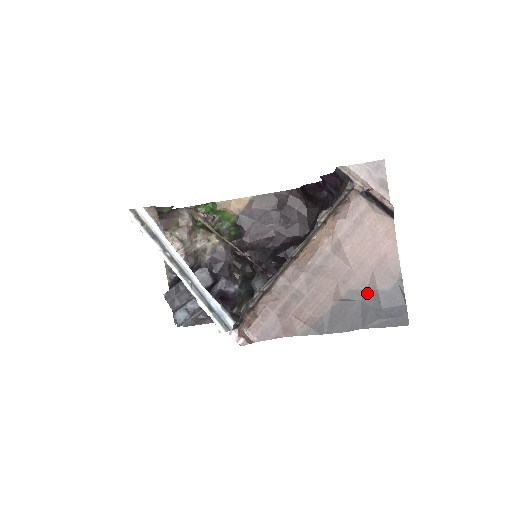
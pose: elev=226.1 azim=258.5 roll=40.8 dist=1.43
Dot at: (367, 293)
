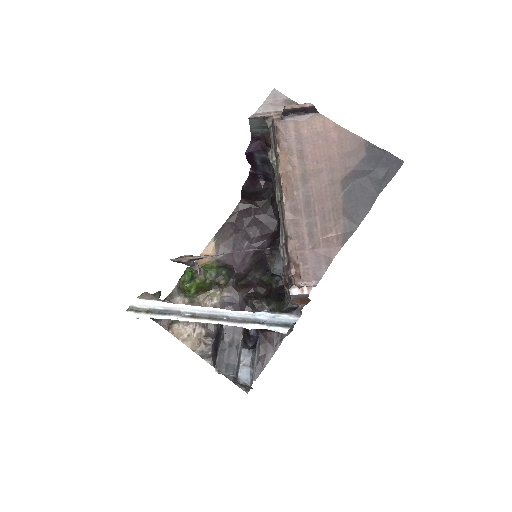
Dot at: (354, 171)
